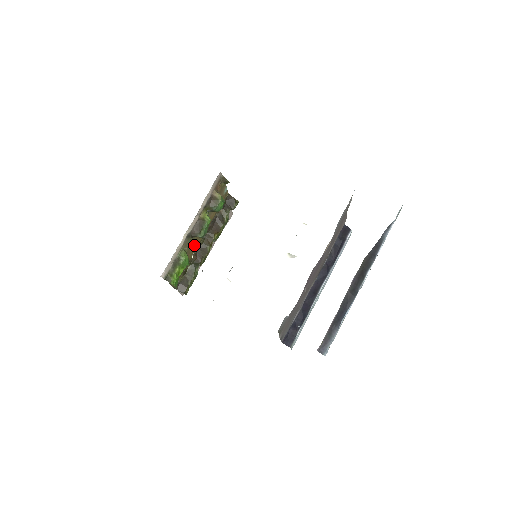
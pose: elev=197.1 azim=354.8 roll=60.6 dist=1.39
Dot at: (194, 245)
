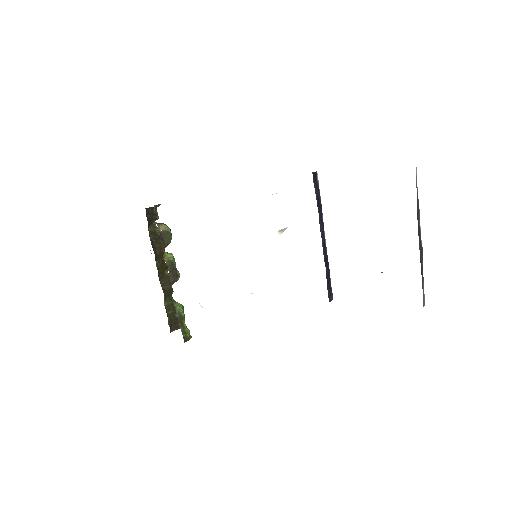
Dot at: occluded
